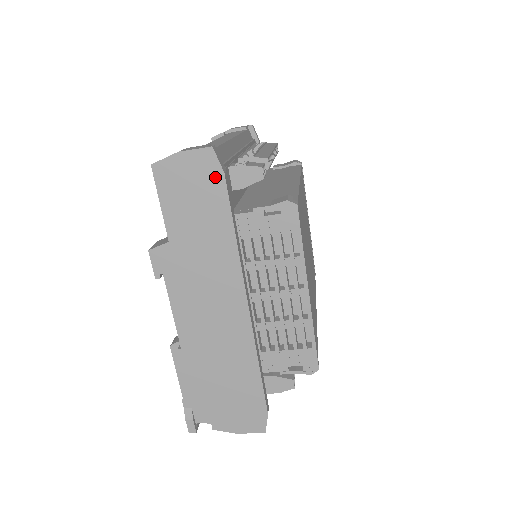
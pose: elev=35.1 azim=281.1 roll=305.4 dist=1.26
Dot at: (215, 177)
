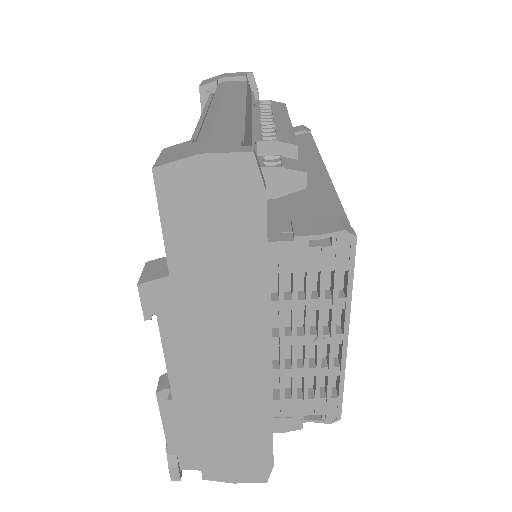
Dot at: (251, 196)
